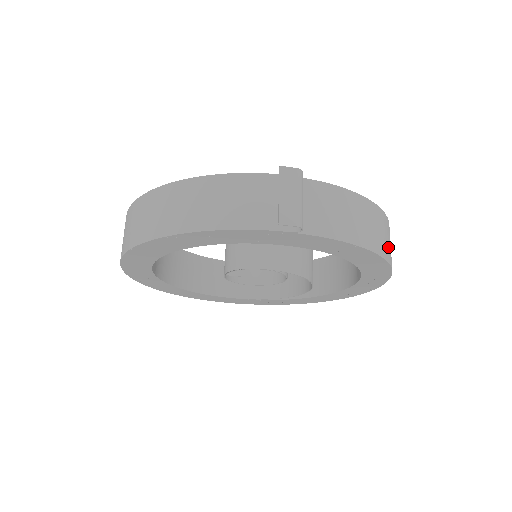
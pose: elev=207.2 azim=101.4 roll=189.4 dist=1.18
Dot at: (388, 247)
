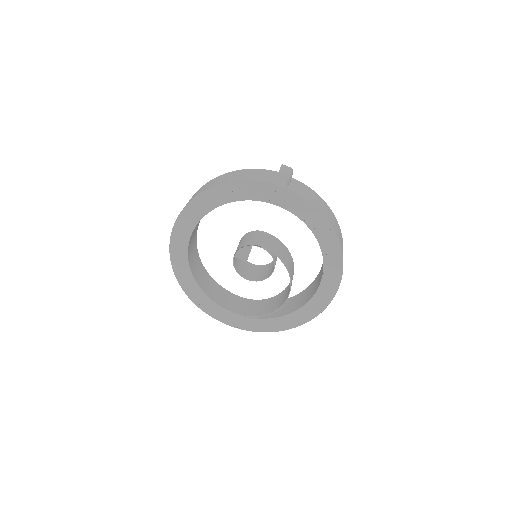
Dot at: (340, 238)
